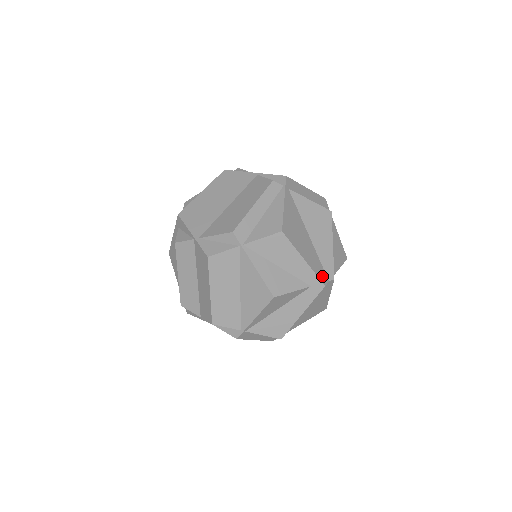
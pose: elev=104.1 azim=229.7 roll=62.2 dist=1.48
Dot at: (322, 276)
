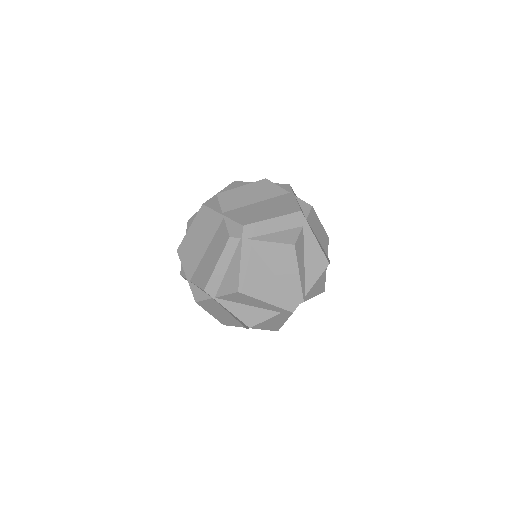
Dot at: (290, 305)
